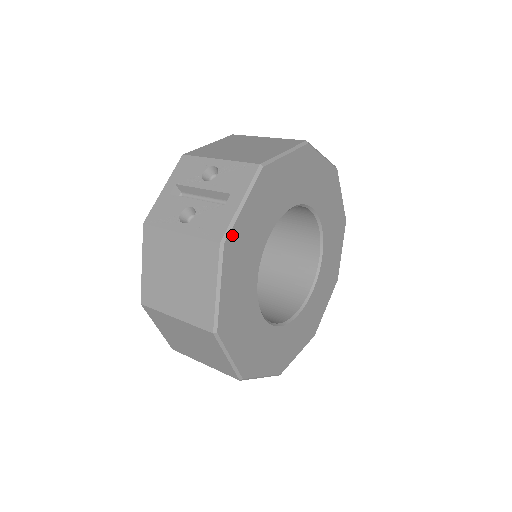
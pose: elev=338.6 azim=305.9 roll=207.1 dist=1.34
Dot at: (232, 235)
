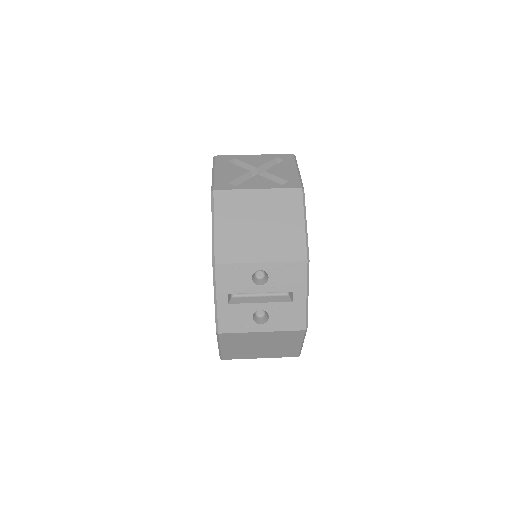
Dot at: (307, 317)
